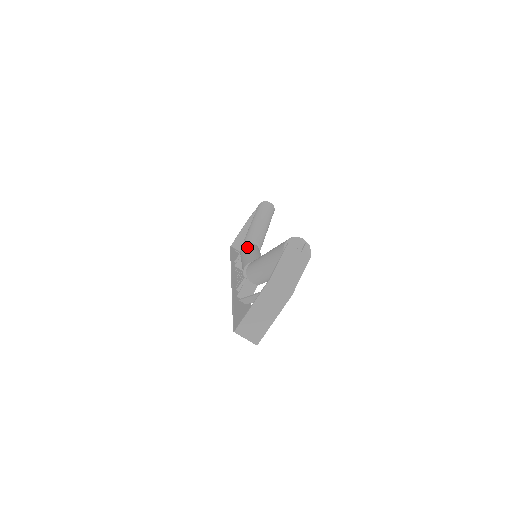
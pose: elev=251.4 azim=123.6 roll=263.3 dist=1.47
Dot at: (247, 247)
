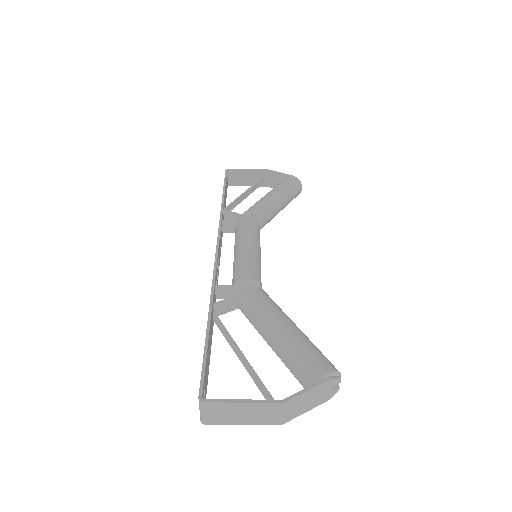
Dot at: (255, 232)
